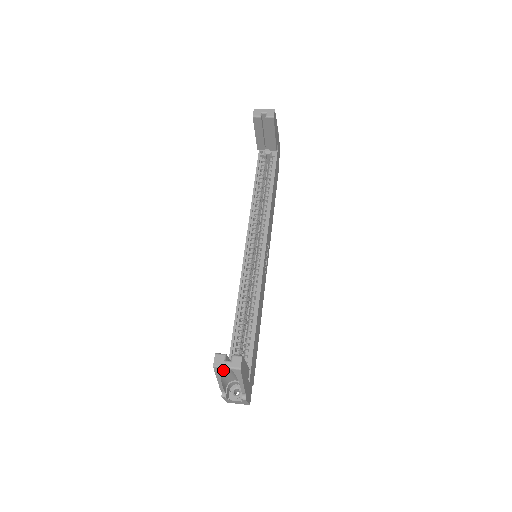
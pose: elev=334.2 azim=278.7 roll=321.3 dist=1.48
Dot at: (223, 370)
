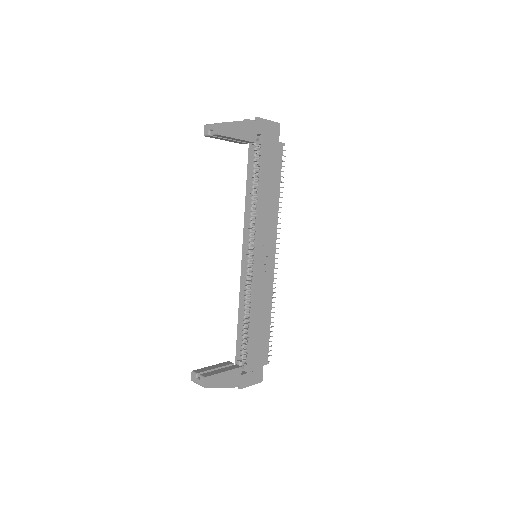
Dot at: occluded
